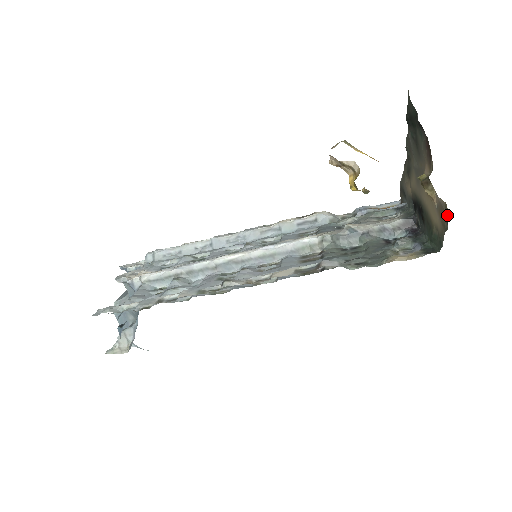
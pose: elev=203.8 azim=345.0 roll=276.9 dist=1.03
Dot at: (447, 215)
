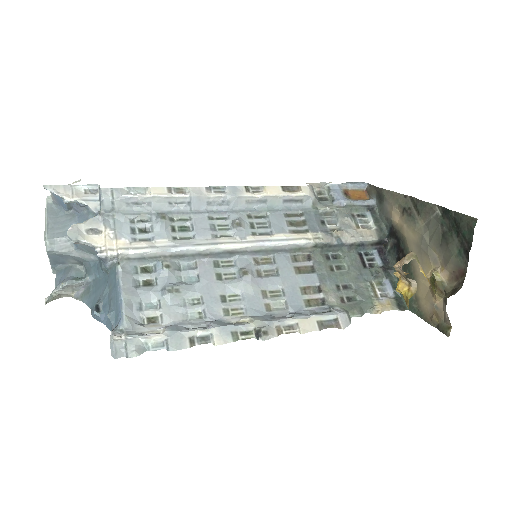
Dot at: (446, 332)
